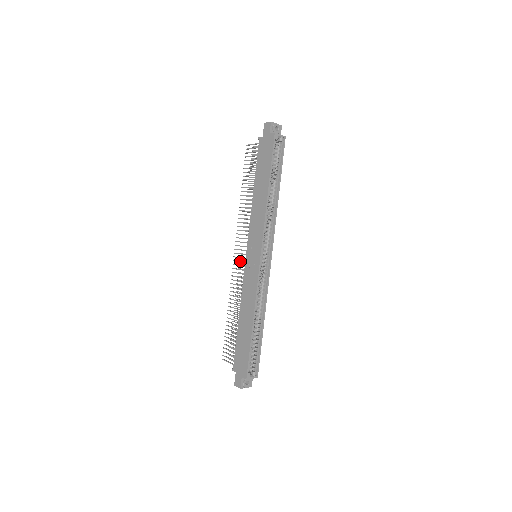
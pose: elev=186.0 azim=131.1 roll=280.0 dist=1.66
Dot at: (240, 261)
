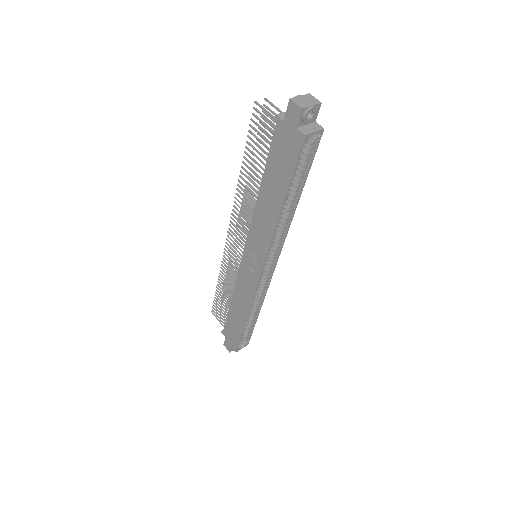
Dot at: (235, 249)
